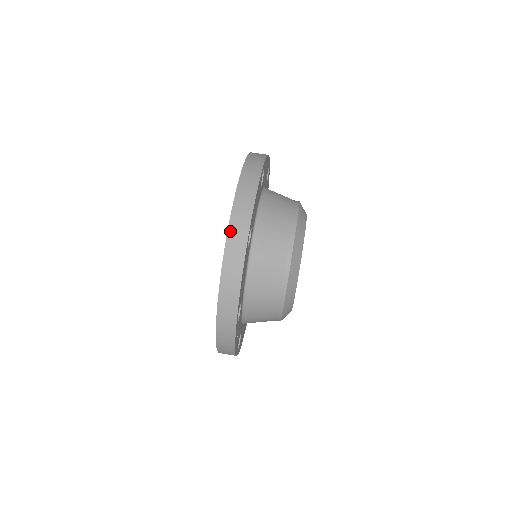
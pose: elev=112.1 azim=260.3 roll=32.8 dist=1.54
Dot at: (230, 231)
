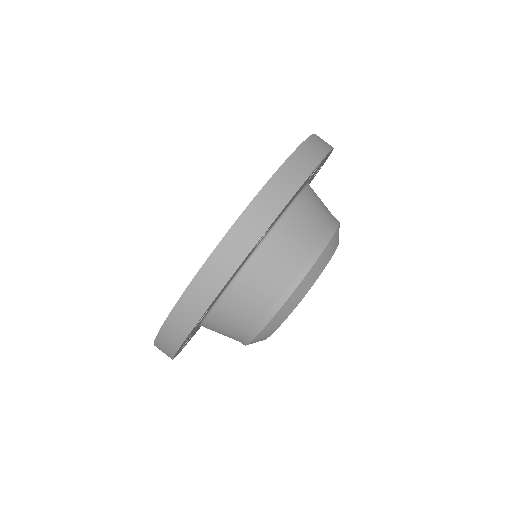
Dot at: (243, 217)
